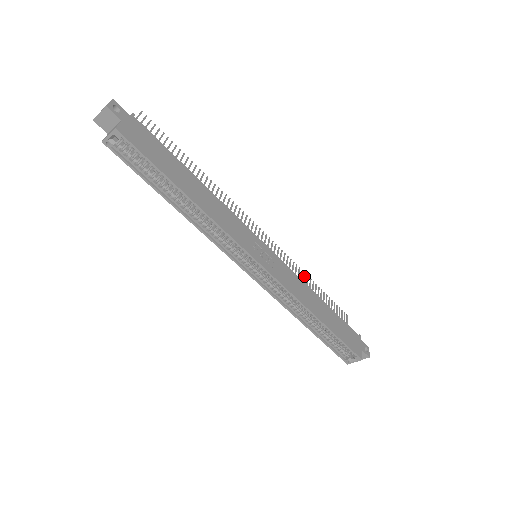
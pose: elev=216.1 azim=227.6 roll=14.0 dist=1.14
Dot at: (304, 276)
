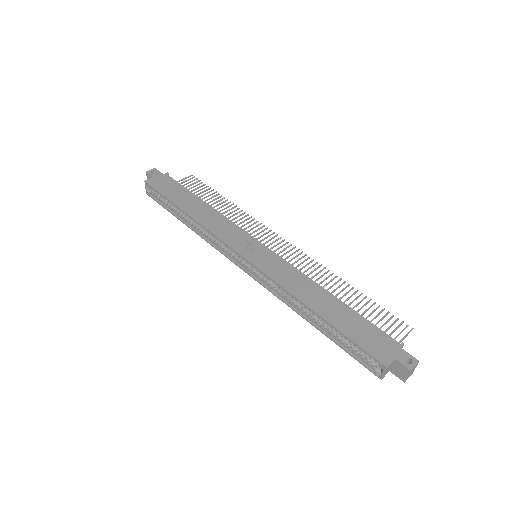
Dot at: (337, 281)
